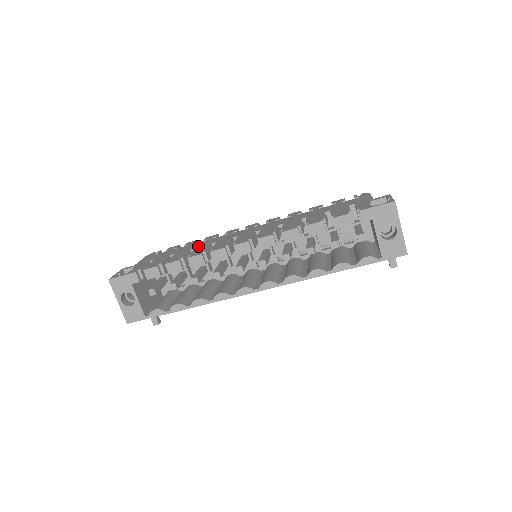
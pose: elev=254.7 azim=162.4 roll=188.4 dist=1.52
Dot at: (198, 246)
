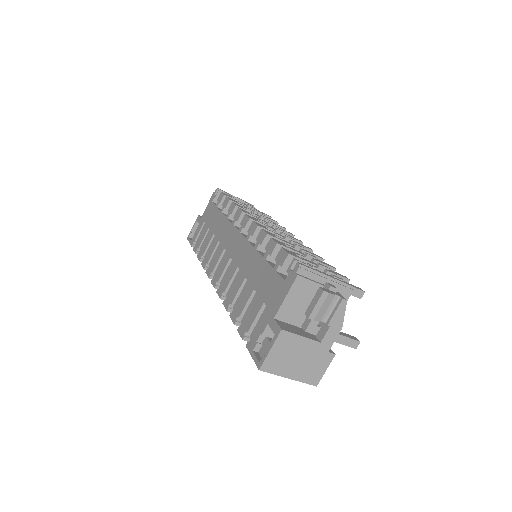
Dot at: (216, 233)
